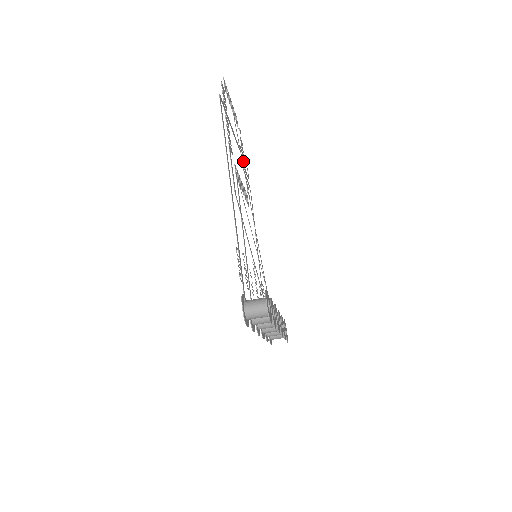
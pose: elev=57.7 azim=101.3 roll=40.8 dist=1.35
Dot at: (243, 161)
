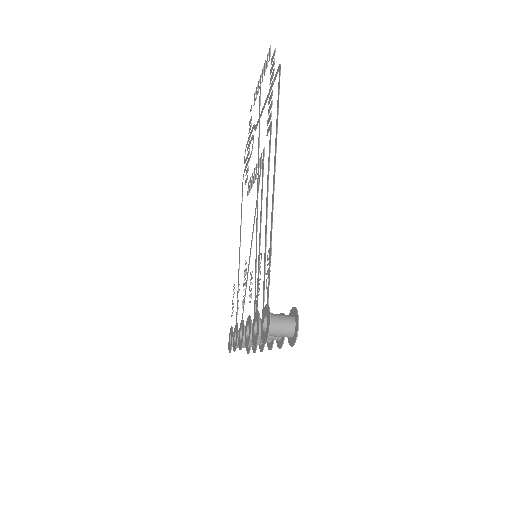
Dot at: (250, 143)
